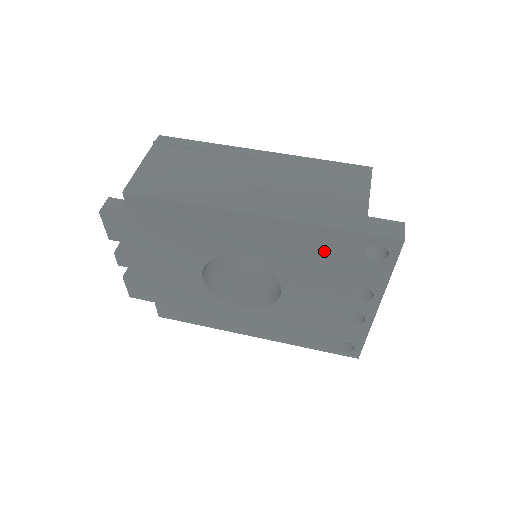
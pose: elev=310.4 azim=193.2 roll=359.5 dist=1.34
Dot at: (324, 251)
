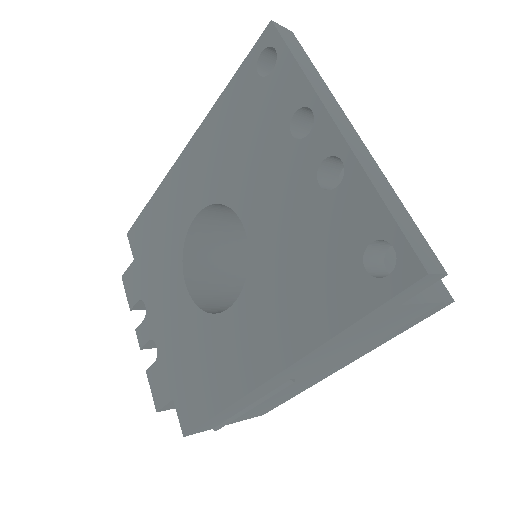
Dot at: (236, 119)
